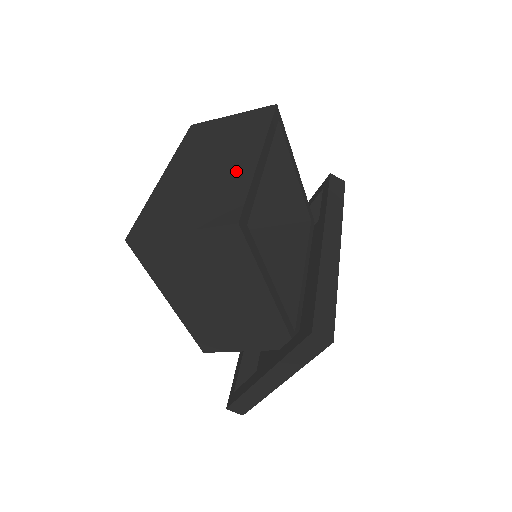
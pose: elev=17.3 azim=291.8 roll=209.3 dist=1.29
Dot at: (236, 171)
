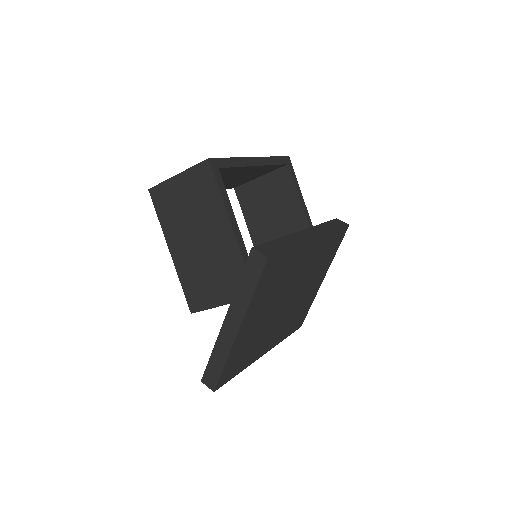
Dot at: occluded
